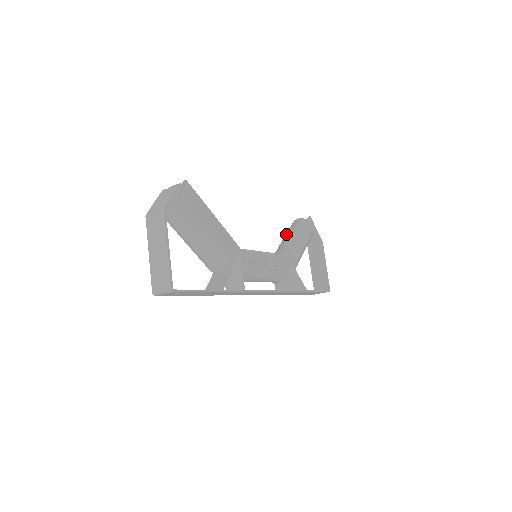
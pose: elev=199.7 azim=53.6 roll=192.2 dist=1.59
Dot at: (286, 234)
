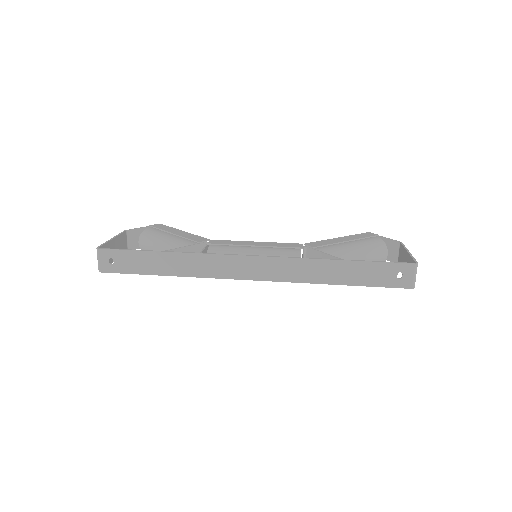
Dot at: occluded
